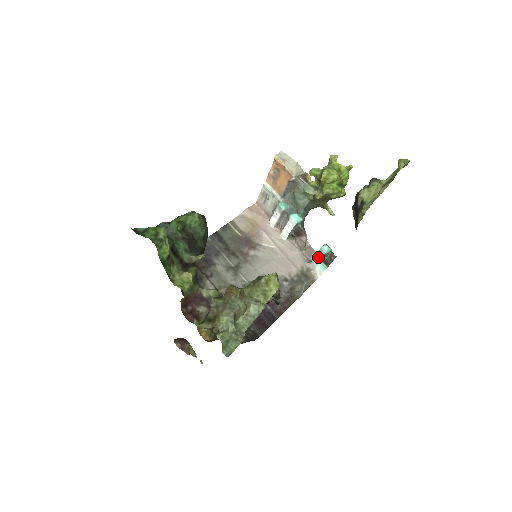
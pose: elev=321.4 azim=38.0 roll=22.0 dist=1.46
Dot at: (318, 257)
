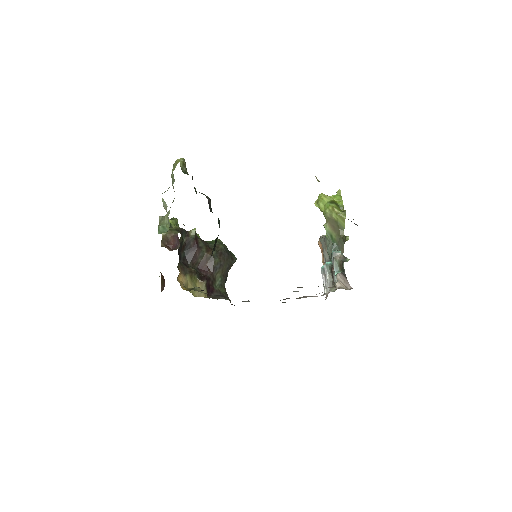
Dot at: (334, 267)
